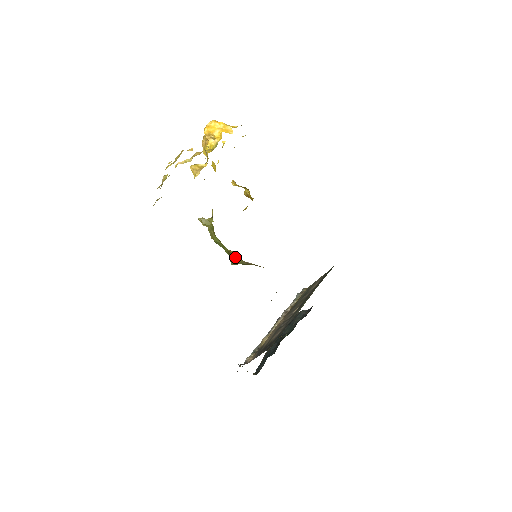
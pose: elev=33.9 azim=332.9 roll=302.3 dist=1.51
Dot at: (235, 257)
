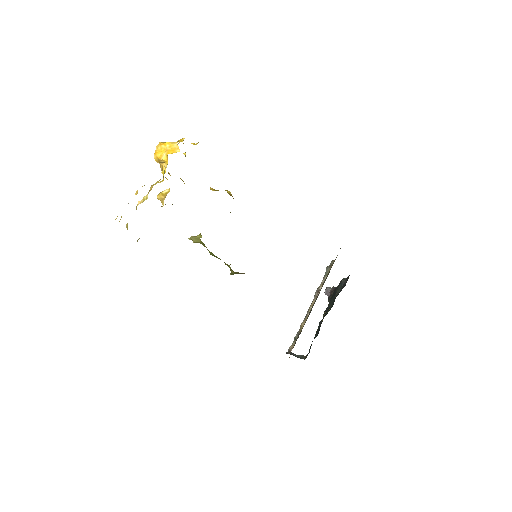
Dot at: (230, 268)
